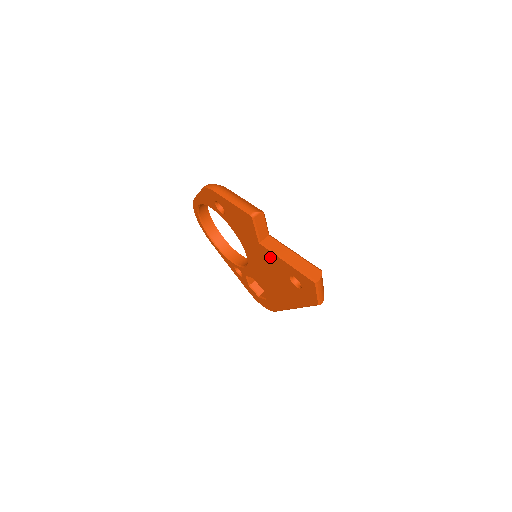
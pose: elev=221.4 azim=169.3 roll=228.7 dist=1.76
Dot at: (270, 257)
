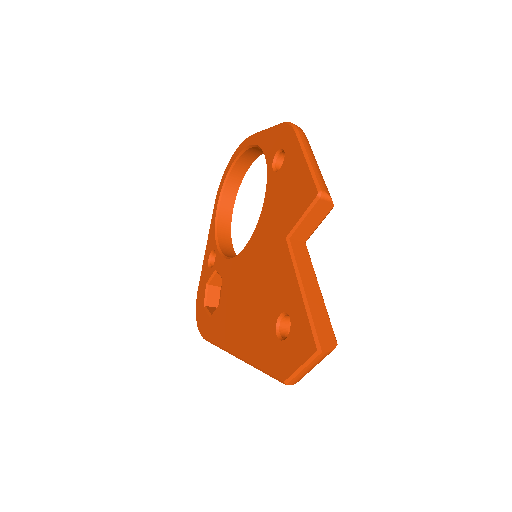
Dot at: (282, 267)
